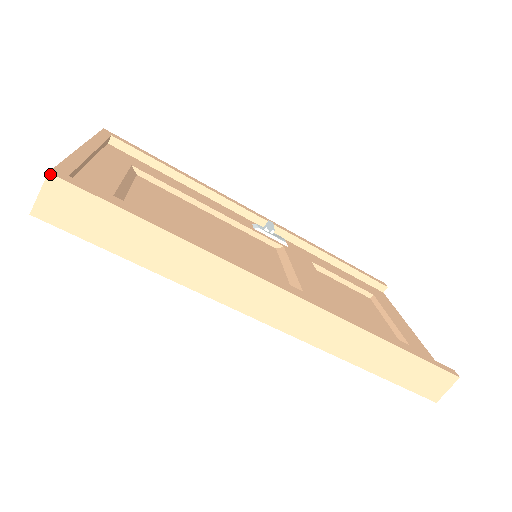
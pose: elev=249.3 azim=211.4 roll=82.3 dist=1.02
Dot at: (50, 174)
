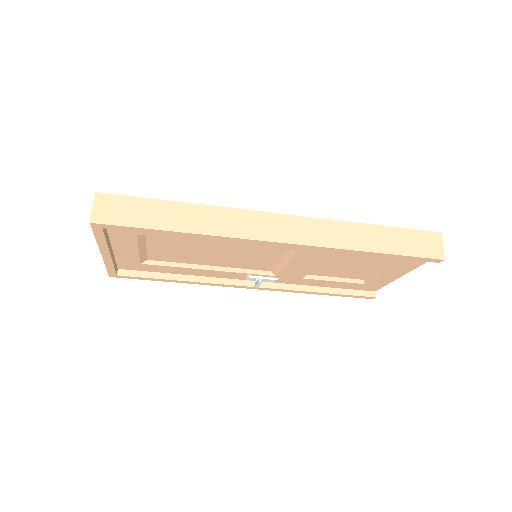
Dot at: (96, 193)
